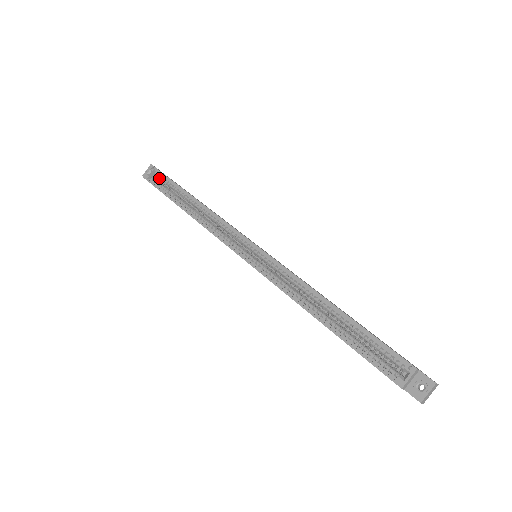
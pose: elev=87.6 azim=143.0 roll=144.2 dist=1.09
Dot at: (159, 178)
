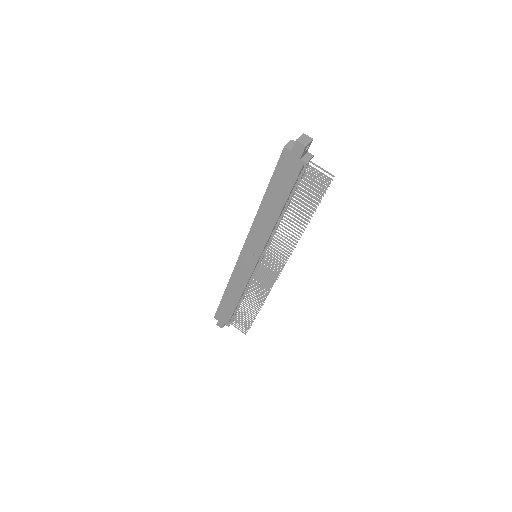
Dot at: occluded
